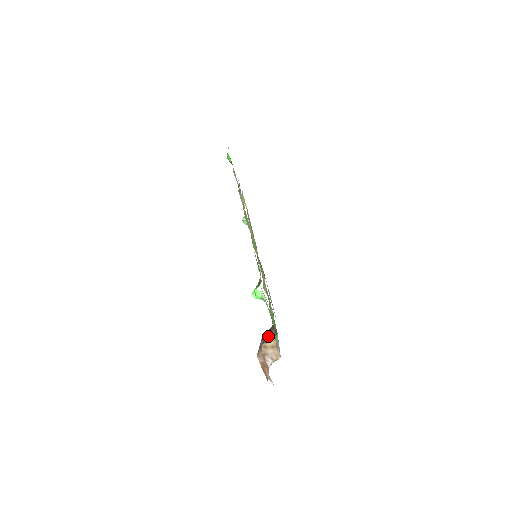
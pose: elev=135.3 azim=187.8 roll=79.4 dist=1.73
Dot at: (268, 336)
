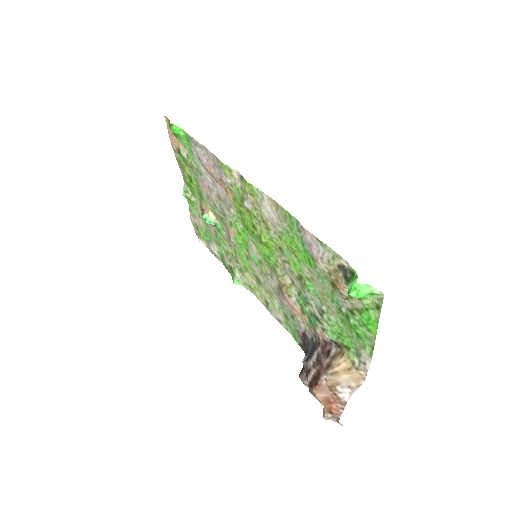
Dot at: (329, 357)
